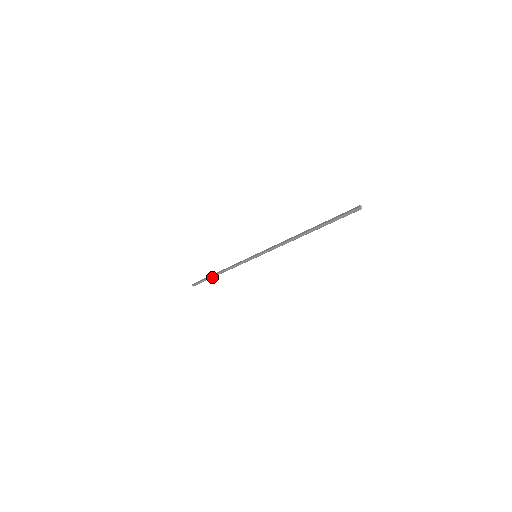
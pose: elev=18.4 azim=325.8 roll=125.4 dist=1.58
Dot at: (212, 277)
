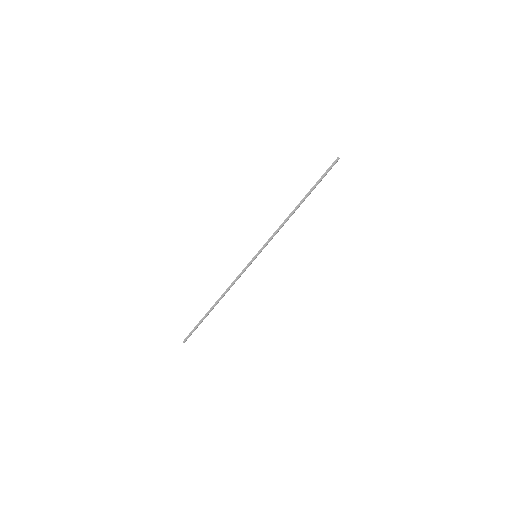
Dot at: (208, 313)
